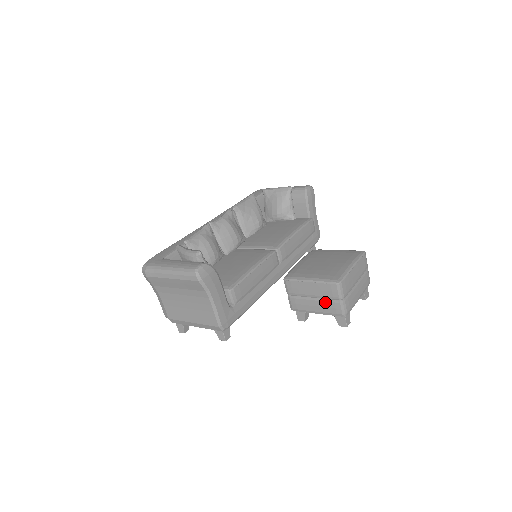
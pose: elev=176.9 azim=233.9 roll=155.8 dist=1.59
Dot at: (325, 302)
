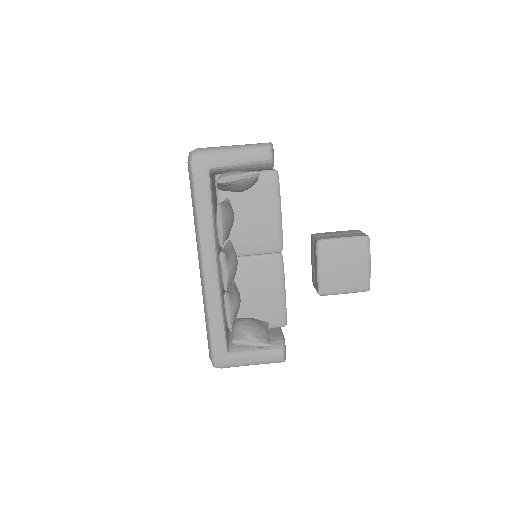
Dot at: occluded
